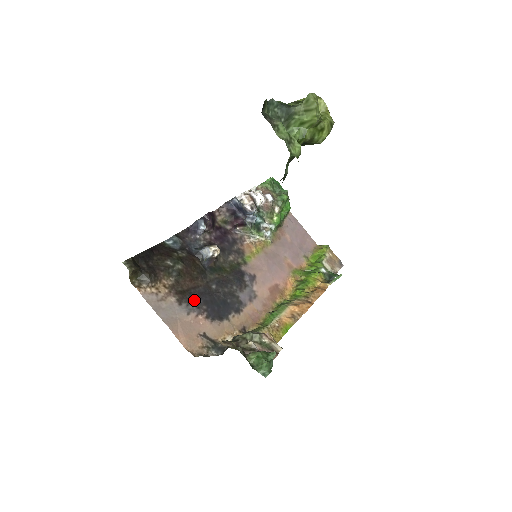
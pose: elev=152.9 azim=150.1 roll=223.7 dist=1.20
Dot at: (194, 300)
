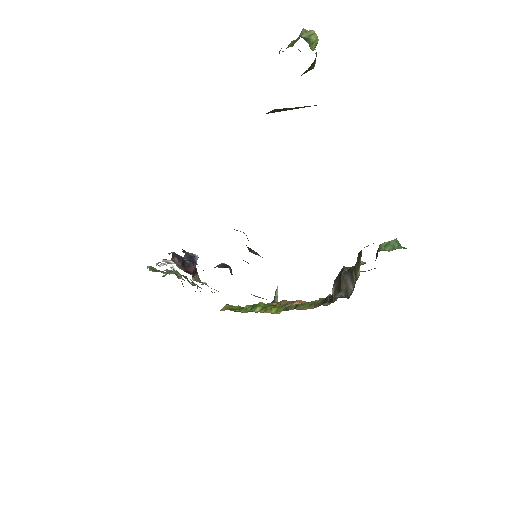
Dot at: occluded
